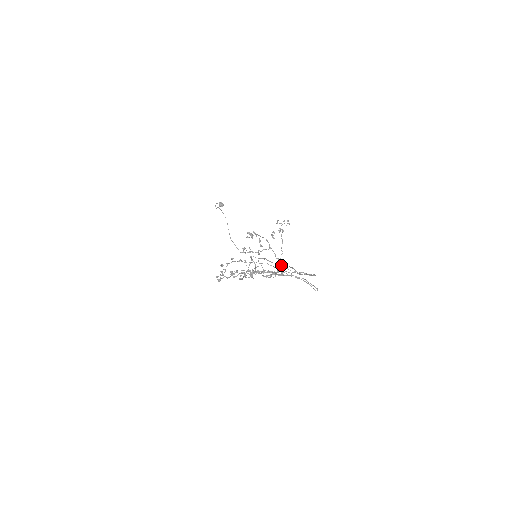
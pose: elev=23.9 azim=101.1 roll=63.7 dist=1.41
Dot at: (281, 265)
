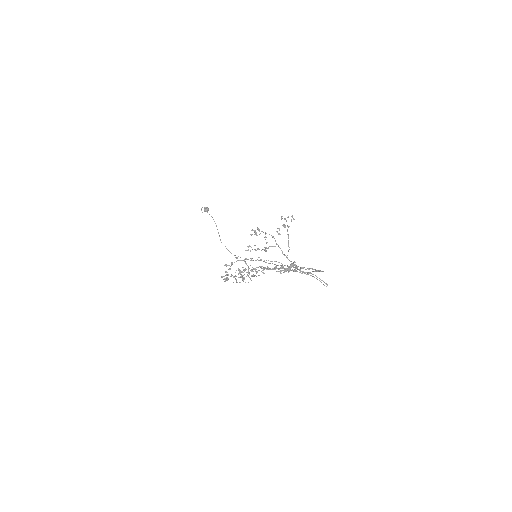
Dot at: (280, 265)
